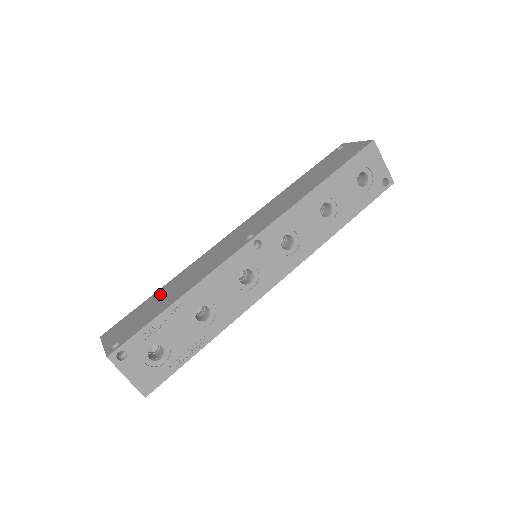
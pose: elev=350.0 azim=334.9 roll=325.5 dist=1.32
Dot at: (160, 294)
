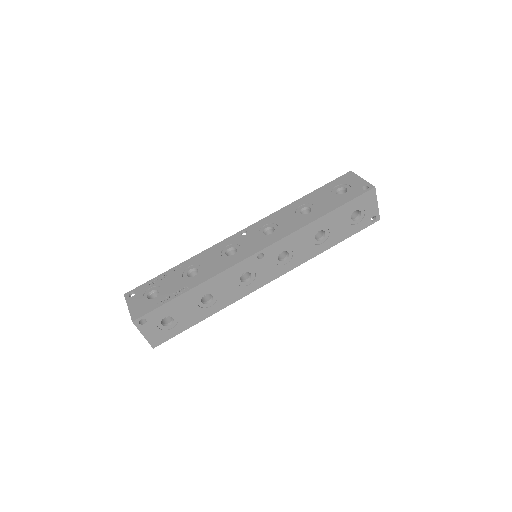
Dot at: occluded
